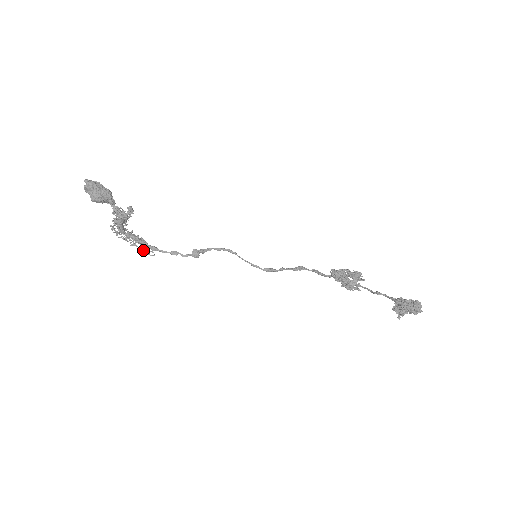
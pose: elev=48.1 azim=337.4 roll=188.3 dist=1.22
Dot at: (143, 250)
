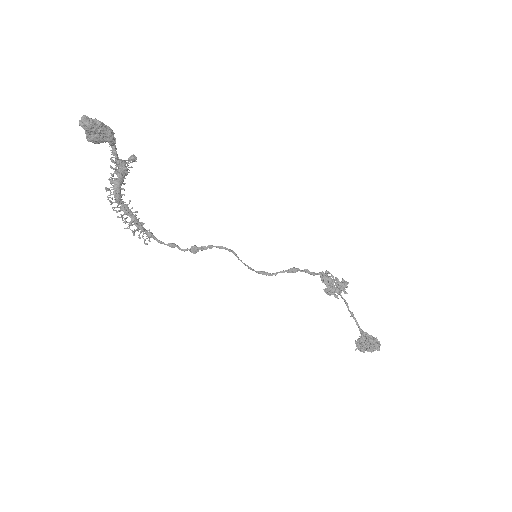
Dot at: (138, 237)
